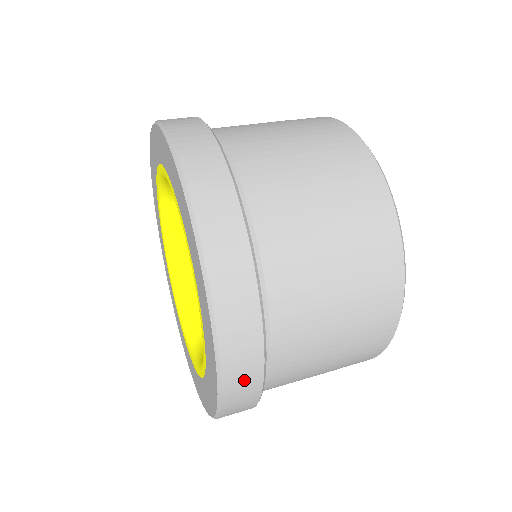
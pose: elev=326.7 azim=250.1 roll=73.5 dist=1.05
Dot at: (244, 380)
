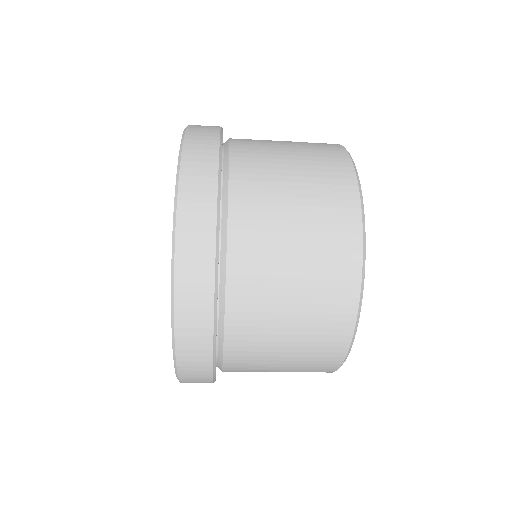
Dot at: (204, 132)
